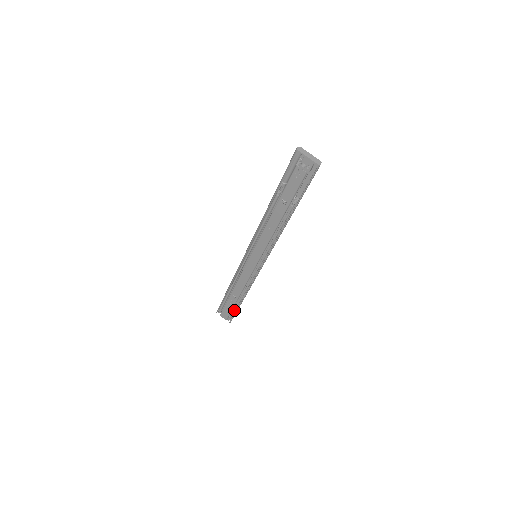
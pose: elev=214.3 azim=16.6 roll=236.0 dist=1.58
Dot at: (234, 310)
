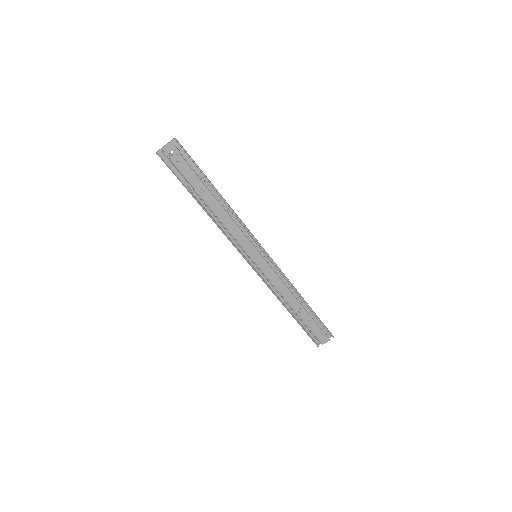
Dot at: (317, 321)
